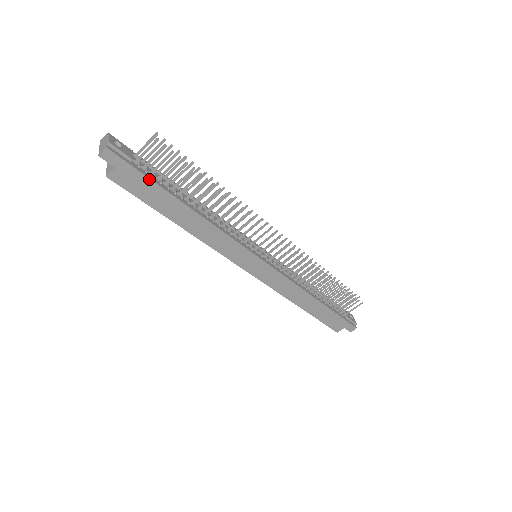
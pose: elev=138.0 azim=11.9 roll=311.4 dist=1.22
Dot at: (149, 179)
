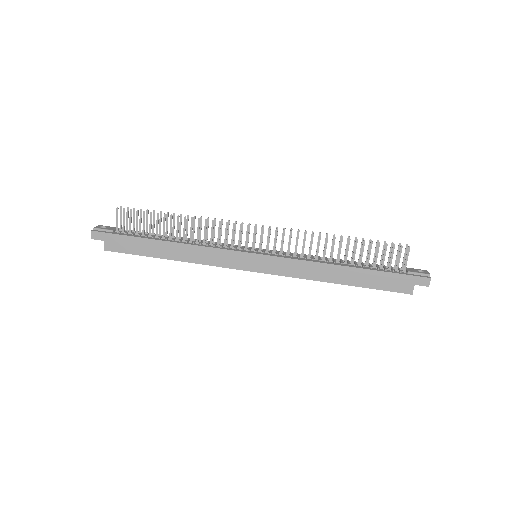
Dot at: (127, 236)
